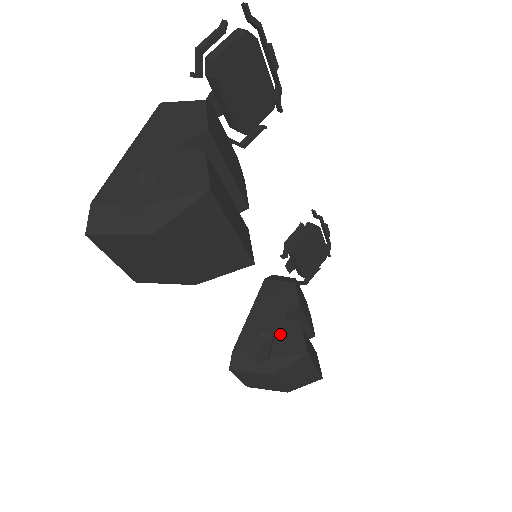
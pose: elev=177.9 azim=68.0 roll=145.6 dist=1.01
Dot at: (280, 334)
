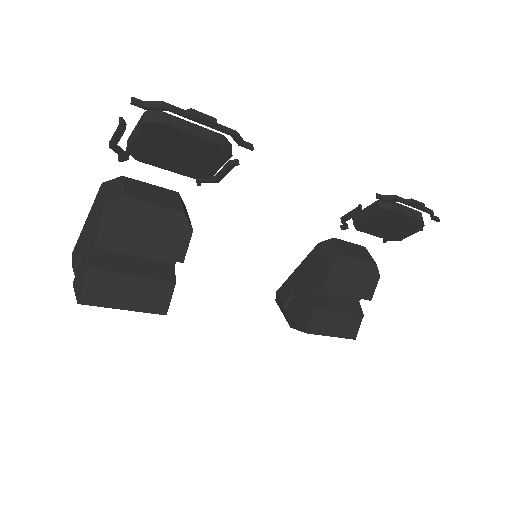
Dot at: (301, 303)
